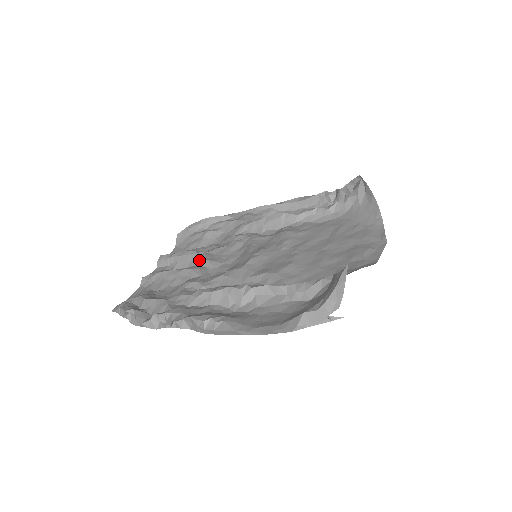
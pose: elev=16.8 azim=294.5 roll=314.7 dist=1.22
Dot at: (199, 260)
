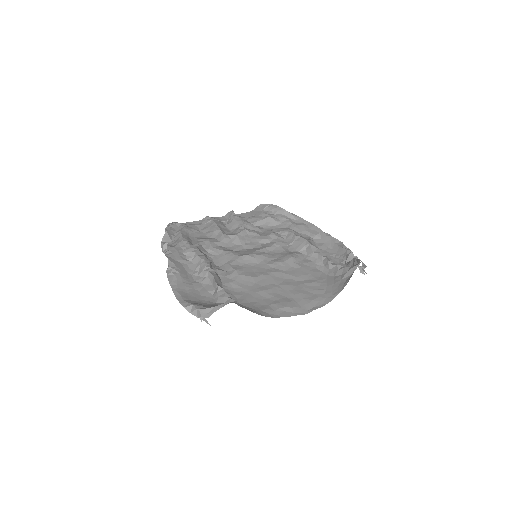
Dot at: (236, 231)
